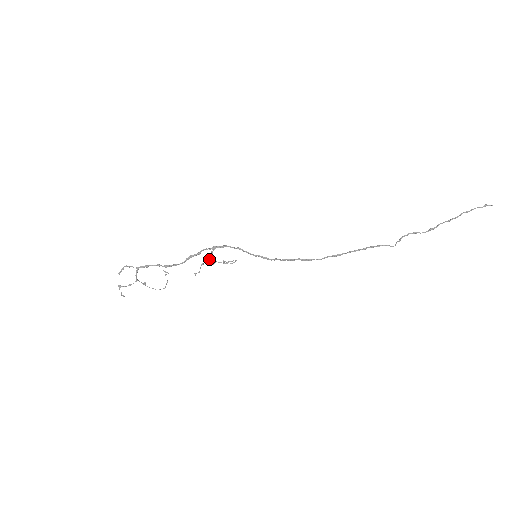
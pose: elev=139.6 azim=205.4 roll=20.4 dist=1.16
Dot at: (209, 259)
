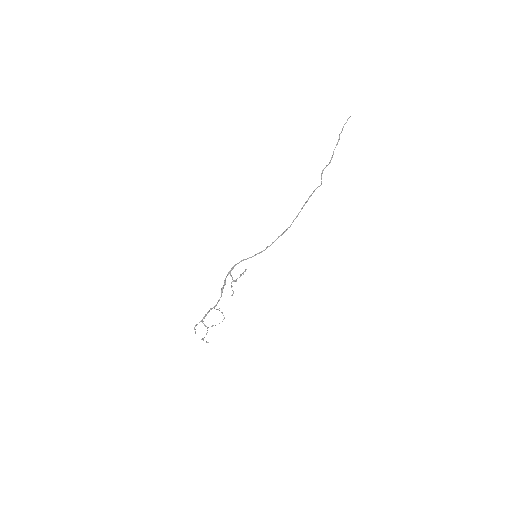
Dot at: (233, 281)
